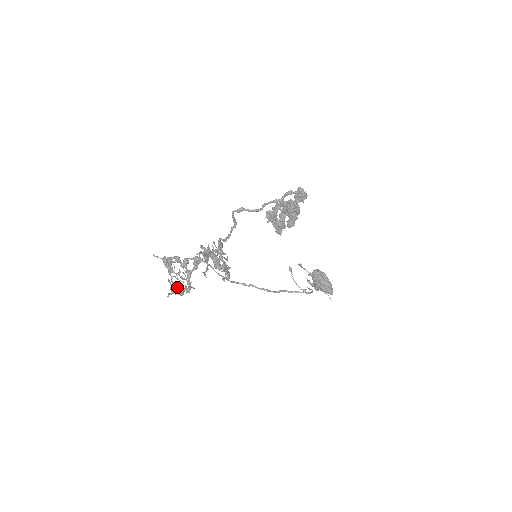
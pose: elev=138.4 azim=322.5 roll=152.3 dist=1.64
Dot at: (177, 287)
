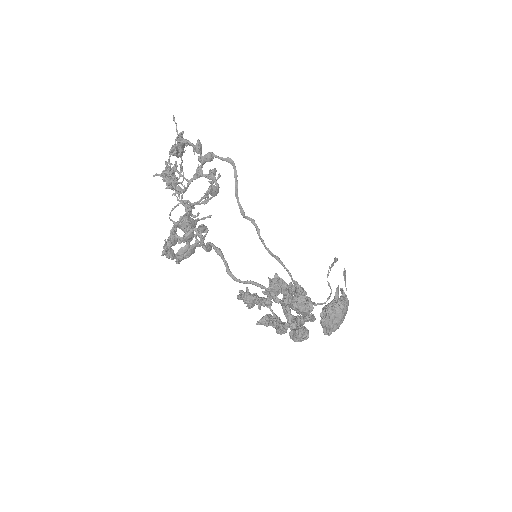
Dot at: (166, 180)
